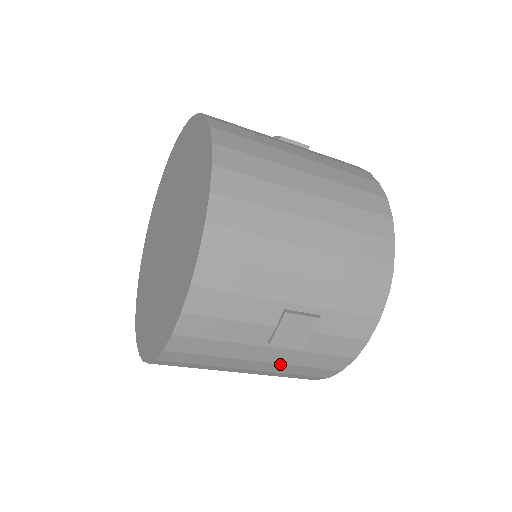
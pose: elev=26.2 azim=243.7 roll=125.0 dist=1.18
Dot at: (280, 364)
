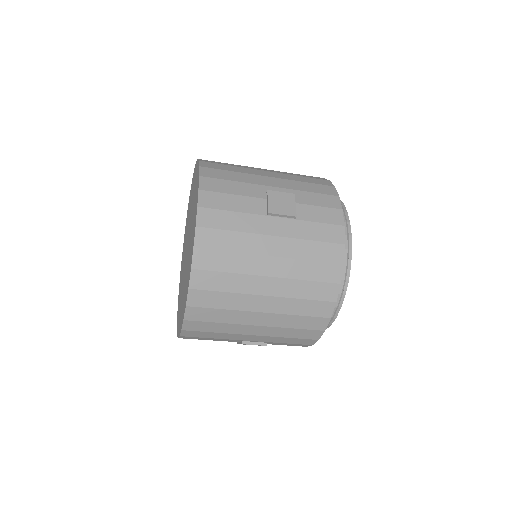
Dot at: occluded
